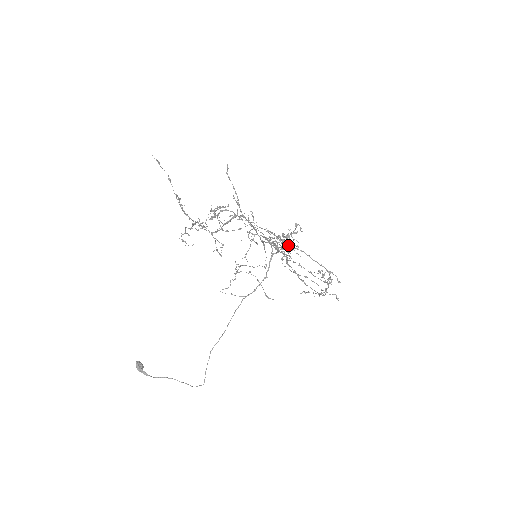
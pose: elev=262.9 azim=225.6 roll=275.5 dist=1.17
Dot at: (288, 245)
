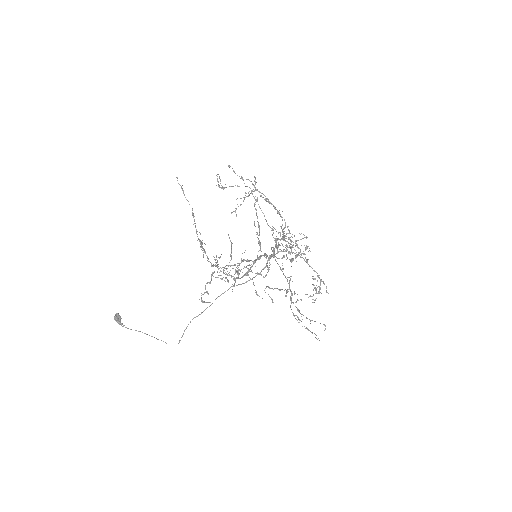
Dot at: (289, 246)
